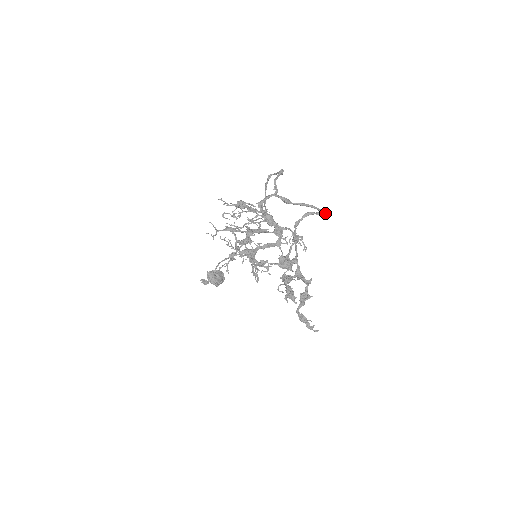
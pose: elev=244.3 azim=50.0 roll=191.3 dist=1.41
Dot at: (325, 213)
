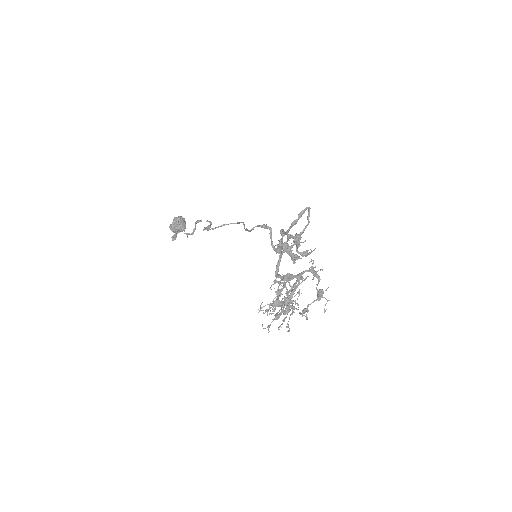
Dot at: (305, 210)
